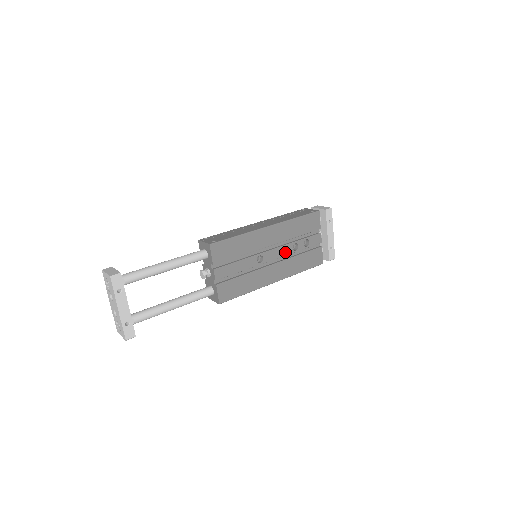
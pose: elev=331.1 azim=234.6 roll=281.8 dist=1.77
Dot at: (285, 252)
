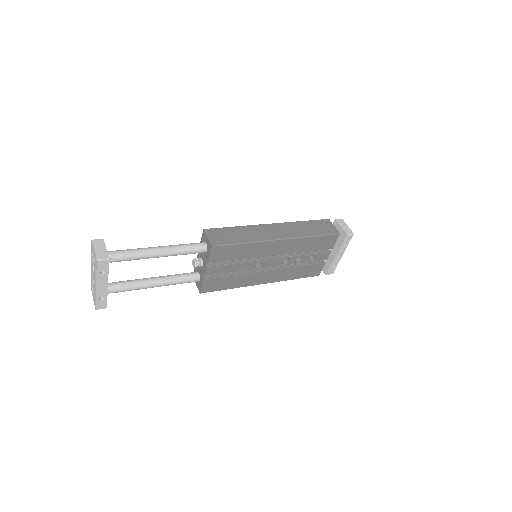
Dot at: (286, 261)
